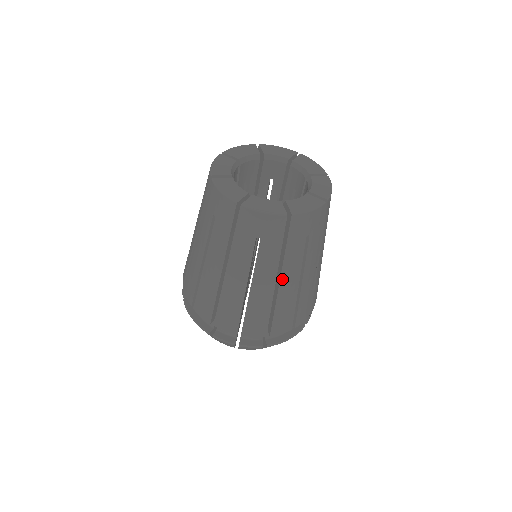
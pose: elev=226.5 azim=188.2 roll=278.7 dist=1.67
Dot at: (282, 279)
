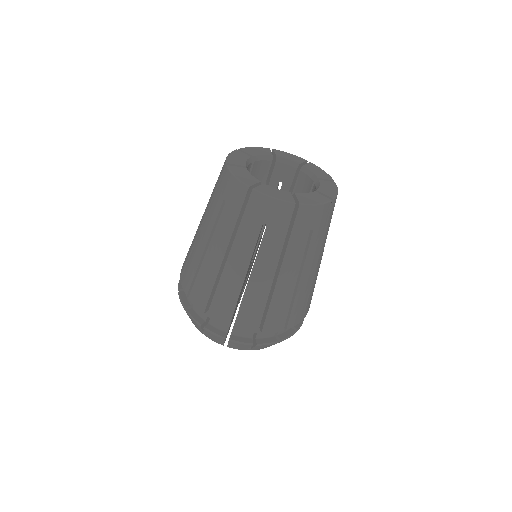
Dot at: (282, 271)
